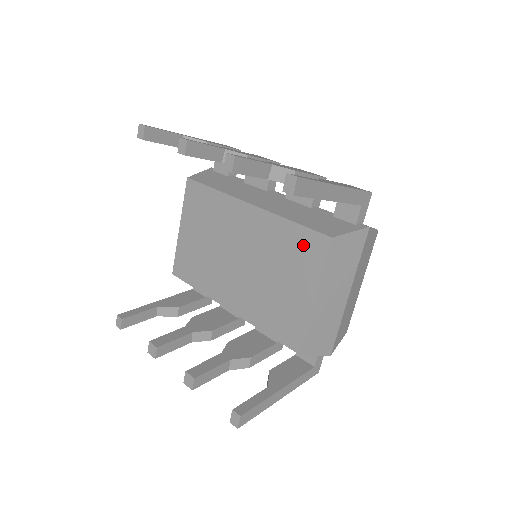
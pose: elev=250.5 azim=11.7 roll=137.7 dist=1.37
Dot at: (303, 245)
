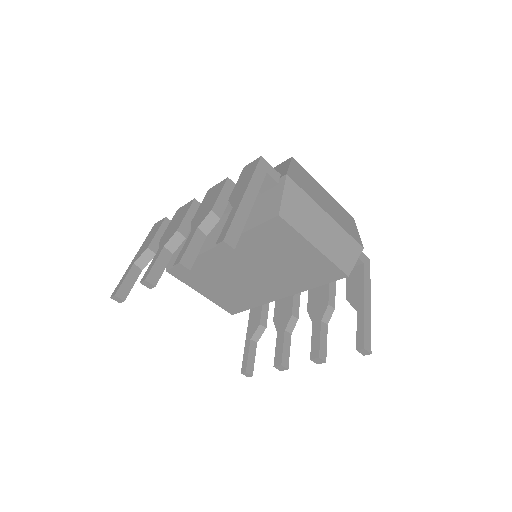
Dot at: (271, 234)
